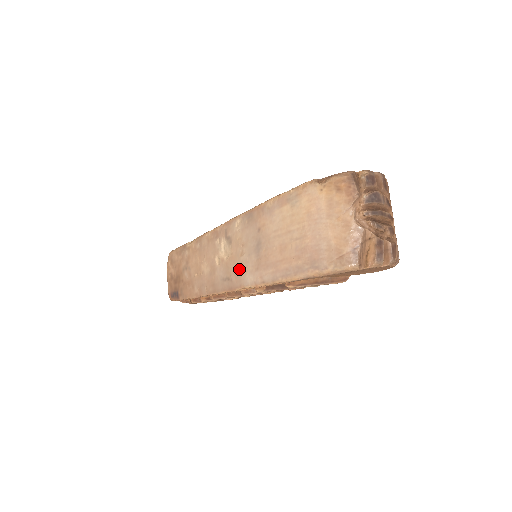
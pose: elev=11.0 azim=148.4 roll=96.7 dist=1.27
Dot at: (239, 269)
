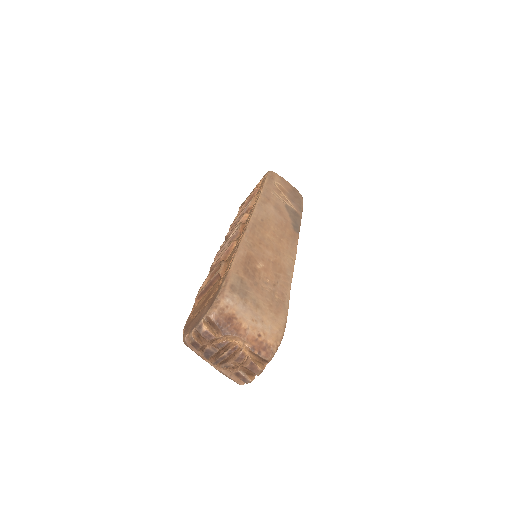
Dot at: occluded
